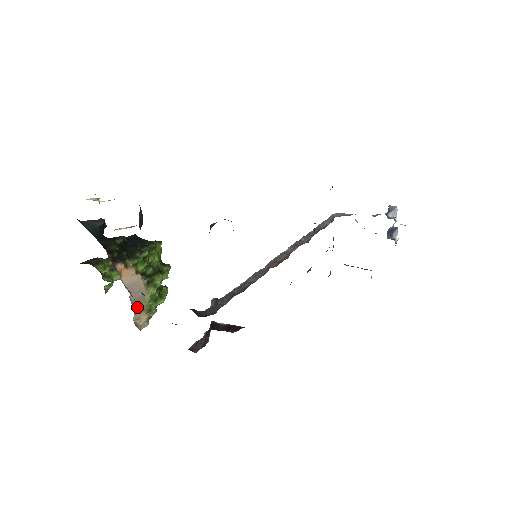
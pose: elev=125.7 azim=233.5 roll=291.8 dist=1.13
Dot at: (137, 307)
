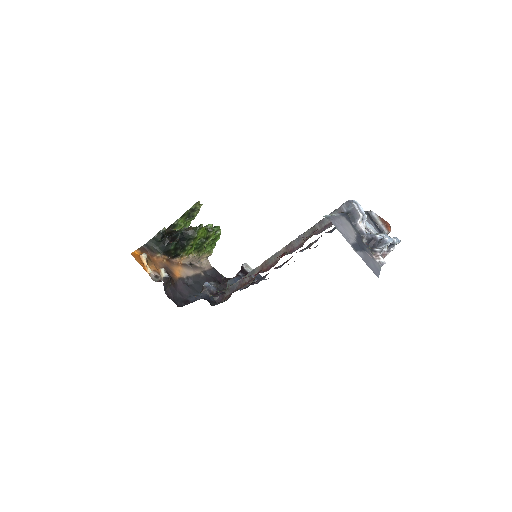
Dot at: (199, 258)
